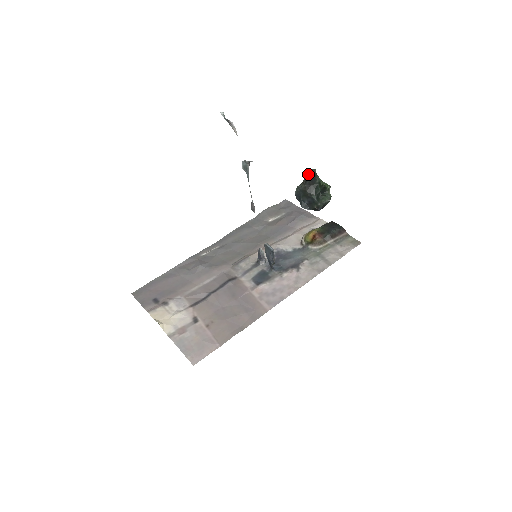
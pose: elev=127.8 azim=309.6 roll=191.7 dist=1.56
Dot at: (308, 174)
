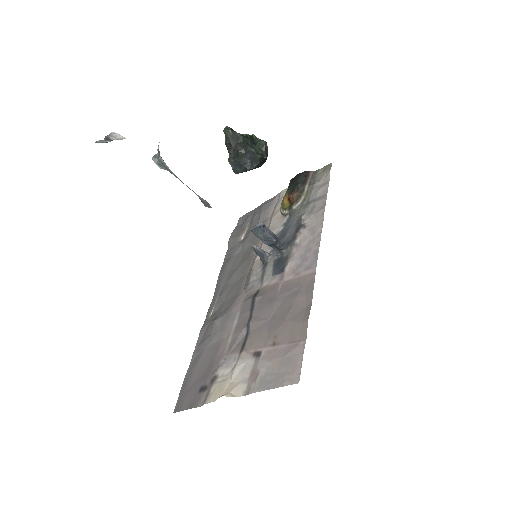
Dot at: (225, 136)
